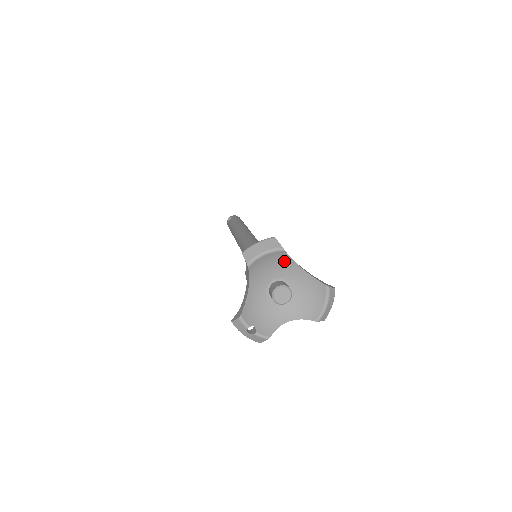
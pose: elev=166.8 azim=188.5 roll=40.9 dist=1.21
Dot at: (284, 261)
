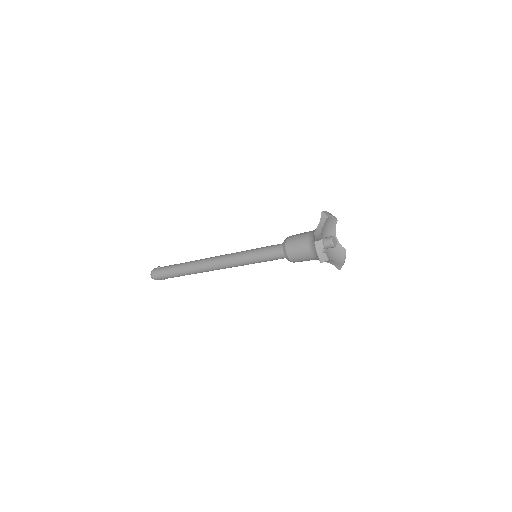
Dot at: (332, 228)
